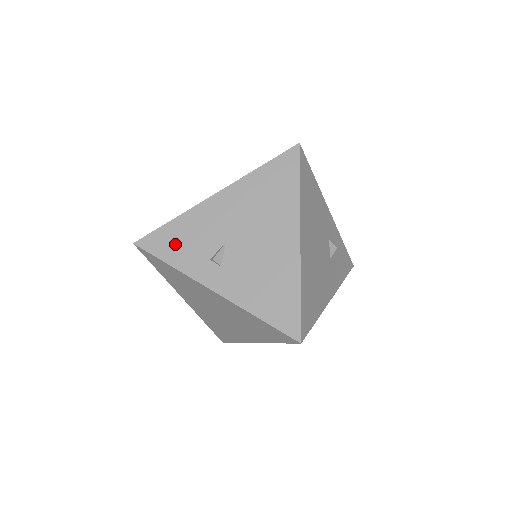
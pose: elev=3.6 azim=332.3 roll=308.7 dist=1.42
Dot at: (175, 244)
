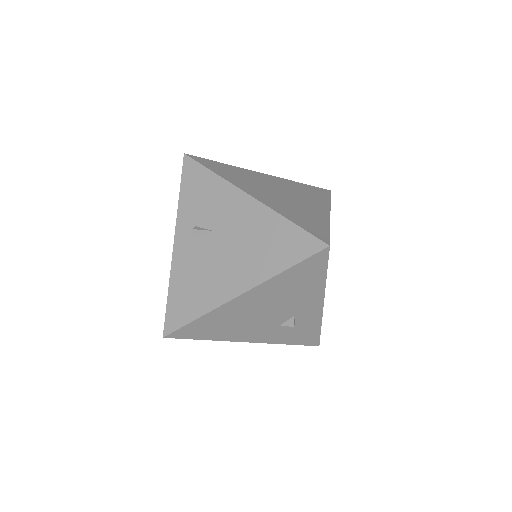
Dot at: (196, 188)
